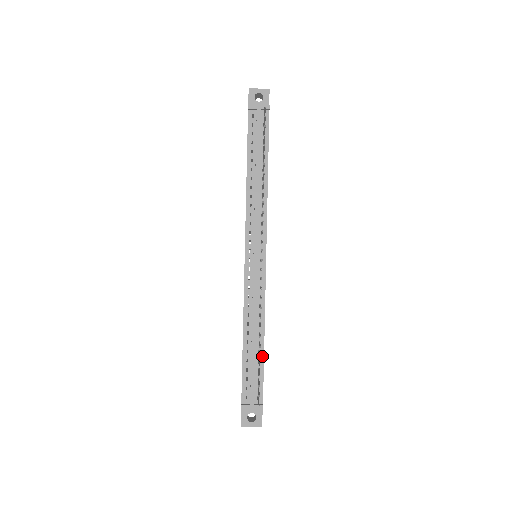
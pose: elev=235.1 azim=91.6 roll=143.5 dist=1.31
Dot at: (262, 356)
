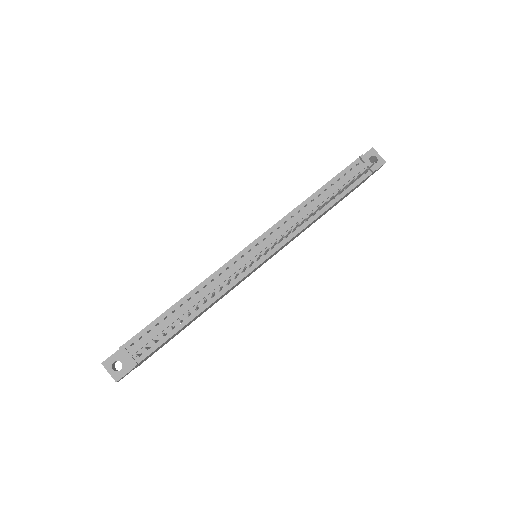
Dot at: (180, 327)
